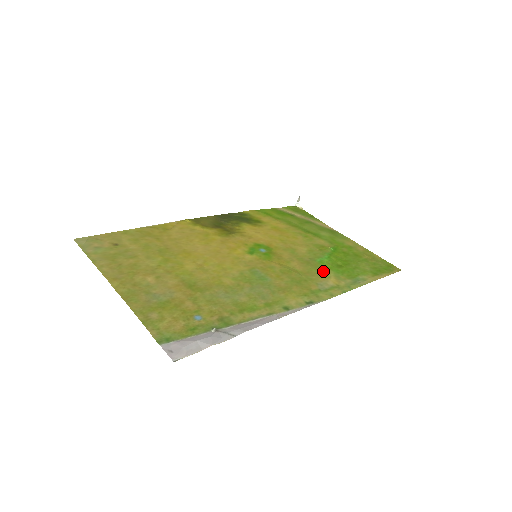
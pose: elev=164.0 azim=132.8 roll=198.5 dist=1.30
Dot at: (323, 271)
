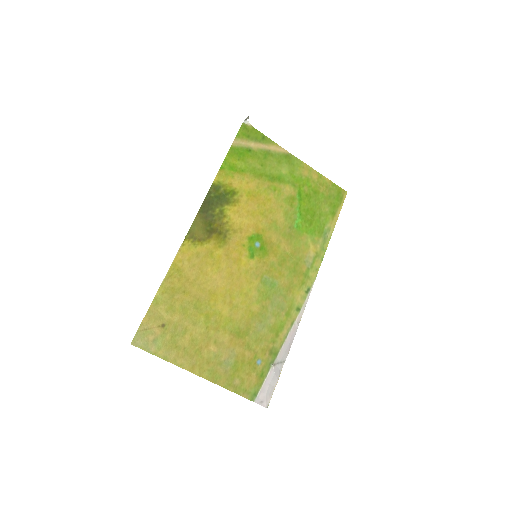
Dot at: (303, 240)
